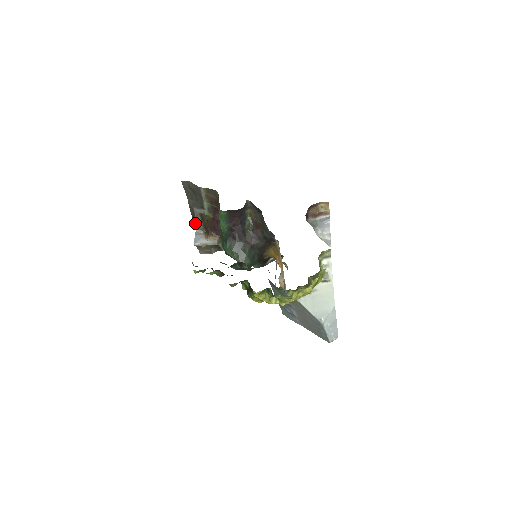
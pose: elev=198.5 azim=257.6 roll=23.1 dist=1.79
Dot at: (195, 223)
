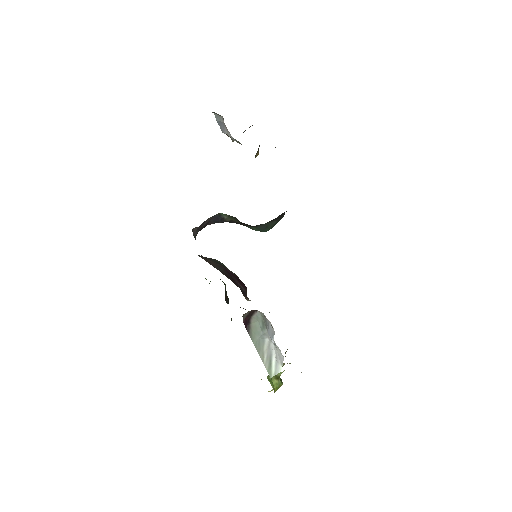
Dot at: occluded
